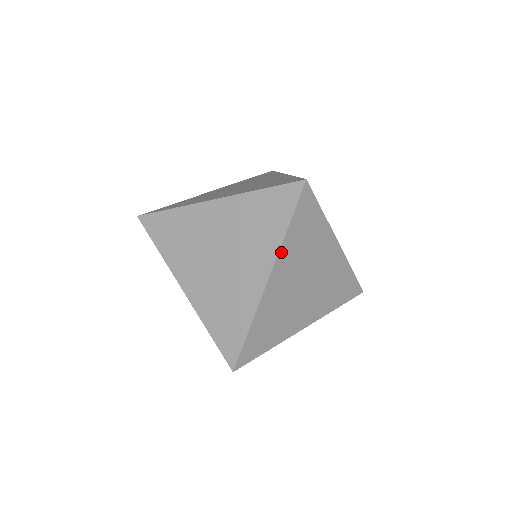
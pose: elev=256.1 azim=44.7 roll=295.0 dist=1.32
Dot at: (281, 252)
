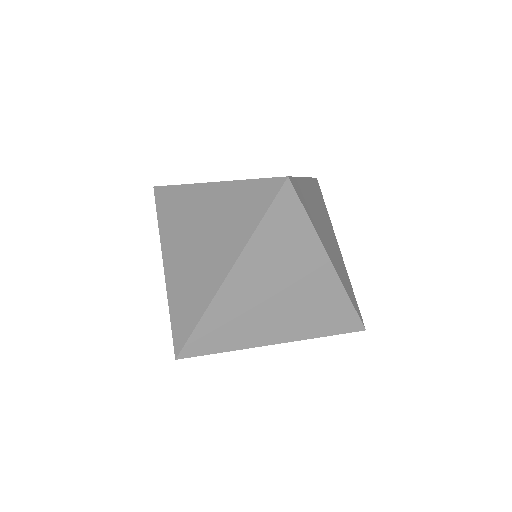
Dot at: (320, 239)
